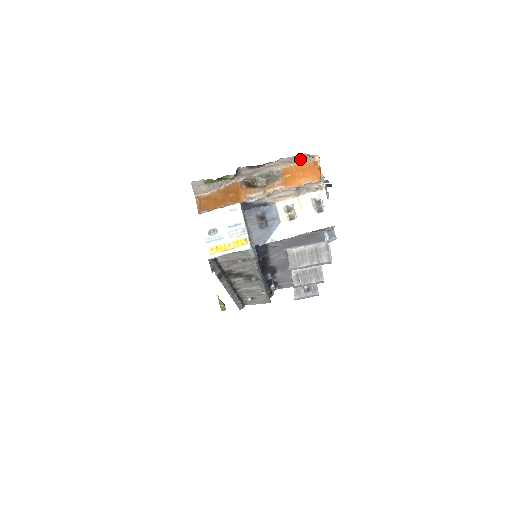
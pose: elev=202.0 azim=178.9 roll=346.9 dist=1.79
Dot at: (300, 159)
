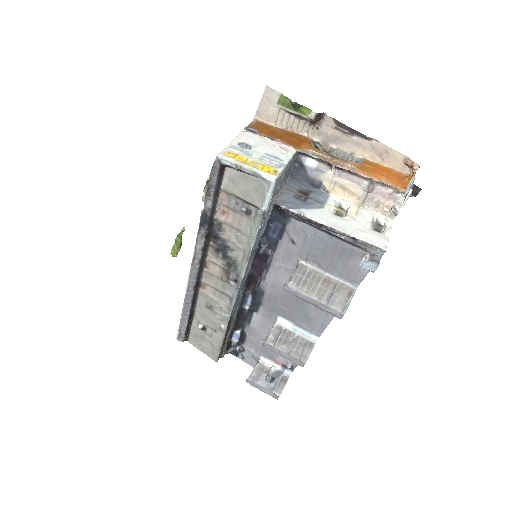
Dot at: (394, 161)
